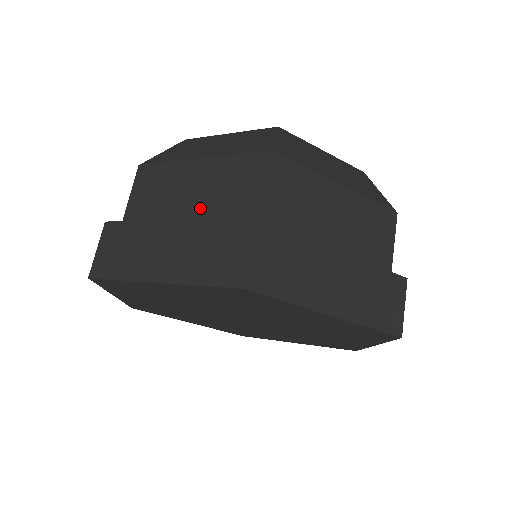
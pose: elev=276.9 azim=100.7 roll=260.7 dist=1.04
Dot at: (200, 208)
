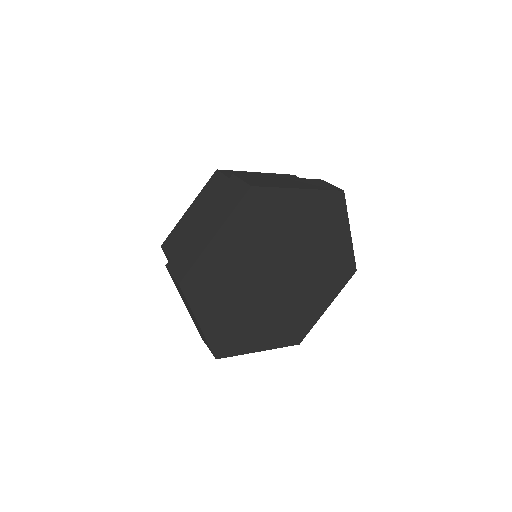
Dot at: occluded
